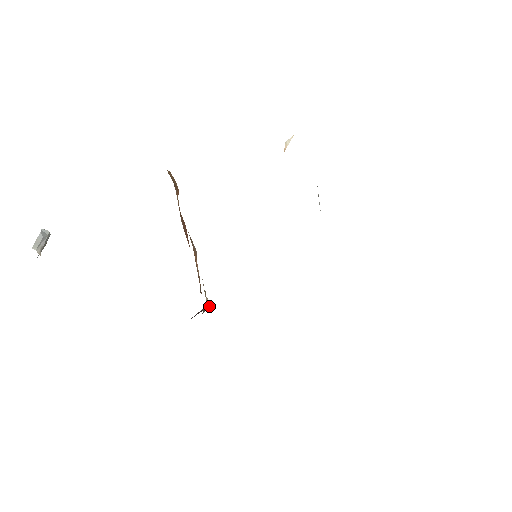
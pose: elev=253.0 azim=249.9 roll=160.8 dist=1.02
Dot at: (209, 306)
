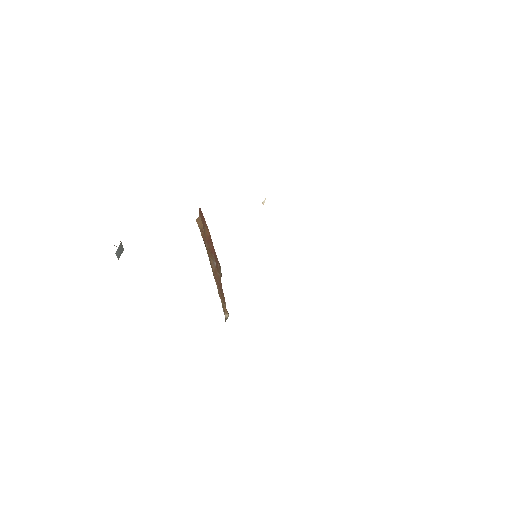
Dot at: occluded
